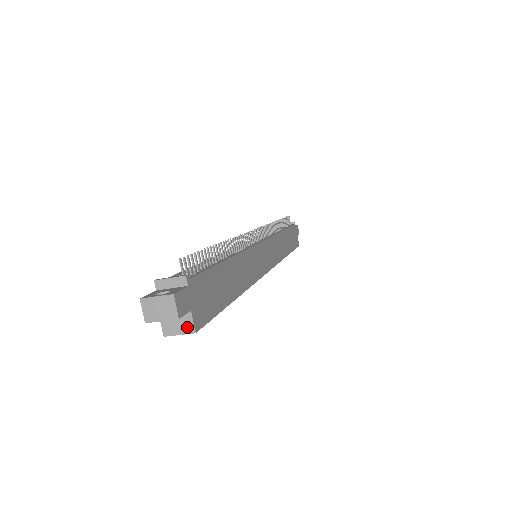
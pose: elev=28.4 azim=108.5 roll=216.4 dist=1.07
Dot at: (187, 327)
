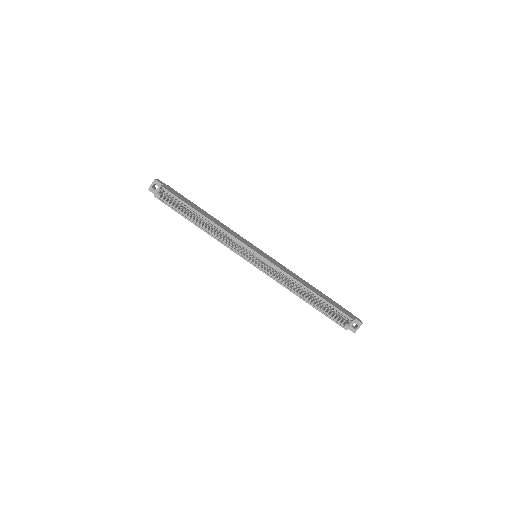
Dot at: (160, 187)
